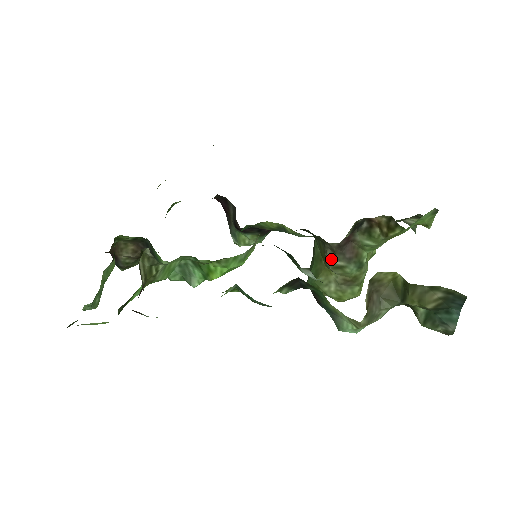
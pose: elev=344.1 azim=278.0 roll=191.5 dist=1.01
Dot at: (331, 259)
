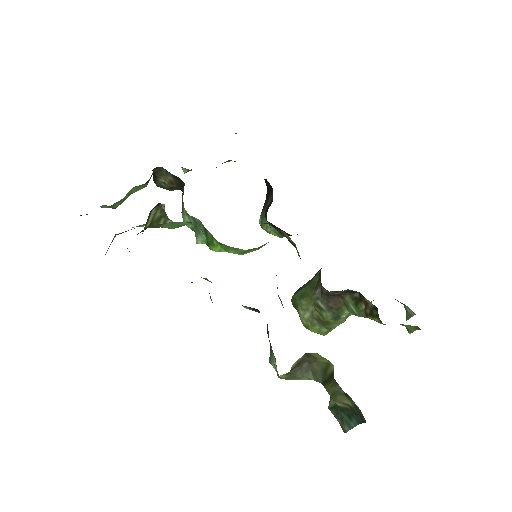
Dot at: (317, 297)
